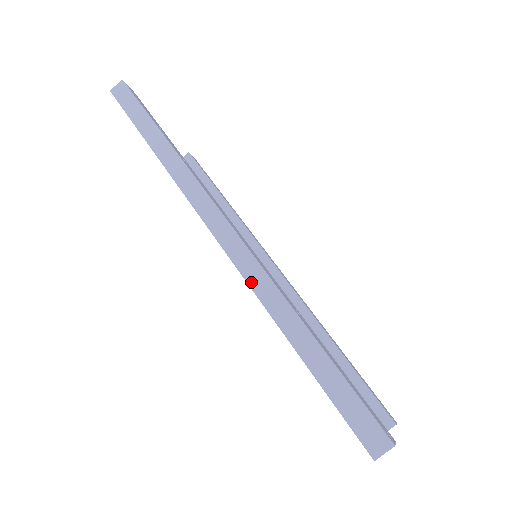
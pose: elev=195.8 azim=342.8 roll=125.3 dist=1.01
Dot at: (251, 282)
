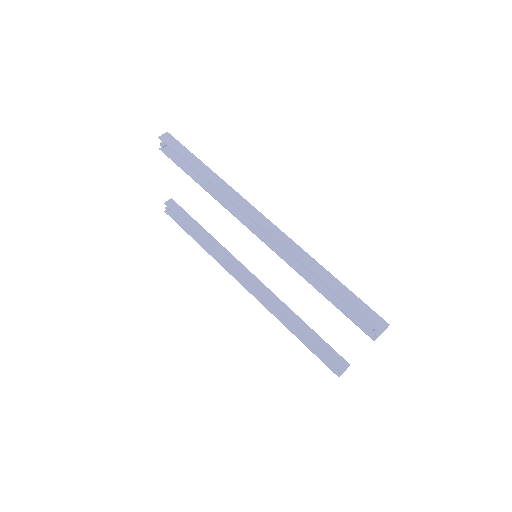
Dot at: (289, 250)
